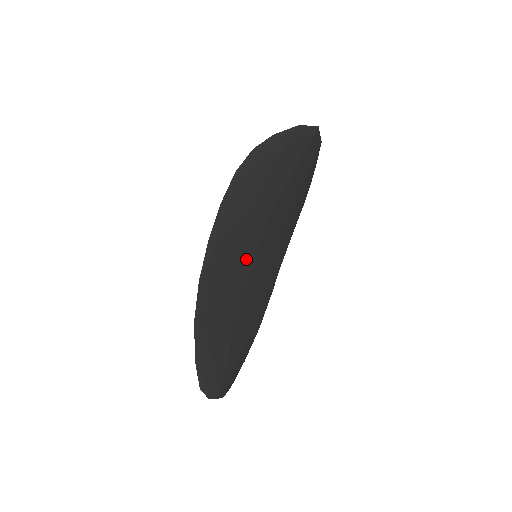
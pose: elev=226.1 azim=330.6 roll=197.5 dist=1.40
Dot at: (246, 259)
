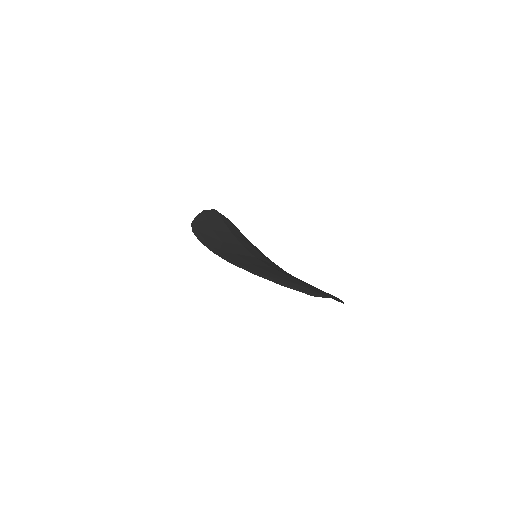
Dot at: (251, 258)
